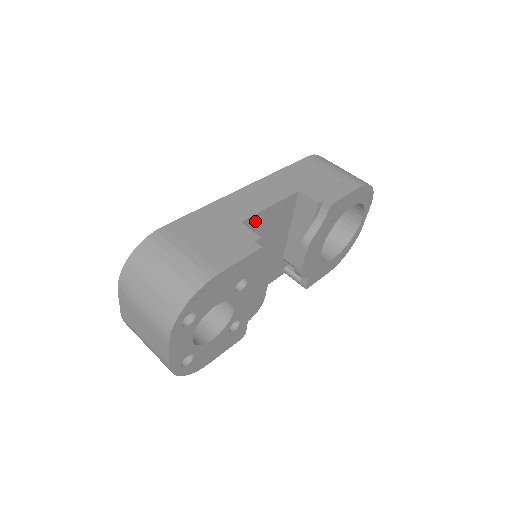
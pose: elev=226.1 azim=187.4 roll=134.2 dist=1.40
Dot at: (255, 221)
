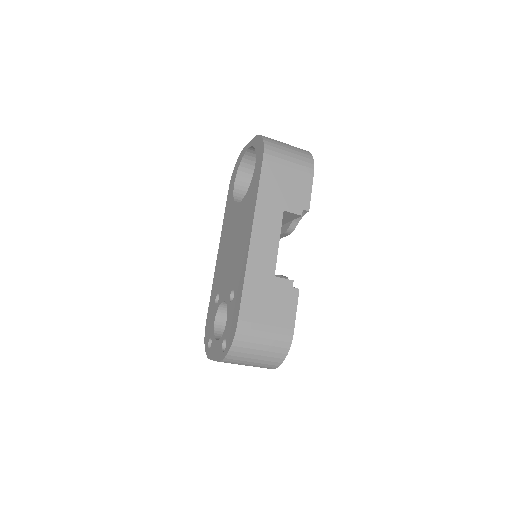
Dot at: occluded
